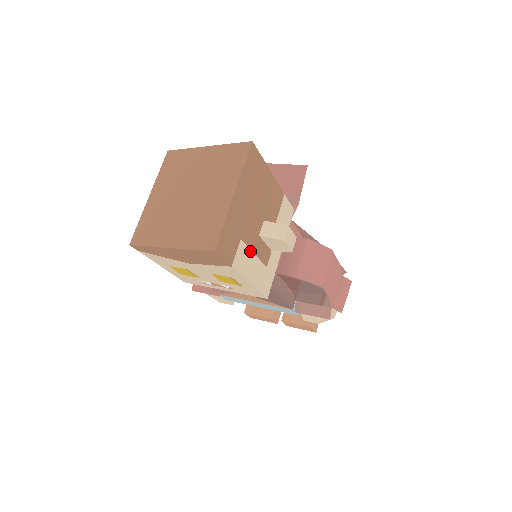
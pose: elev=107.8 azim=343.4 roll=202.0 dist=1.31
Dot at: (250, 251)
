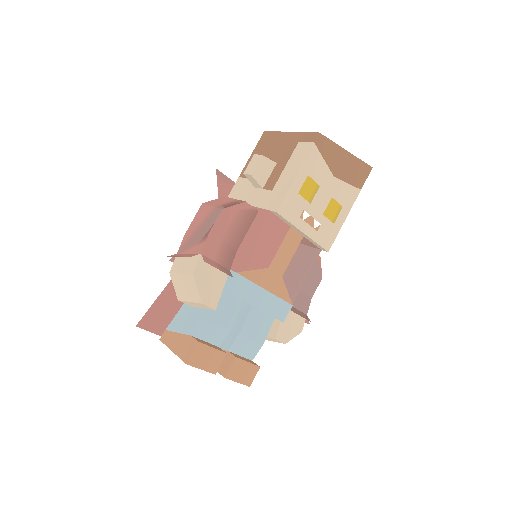
Dot at: occluded
